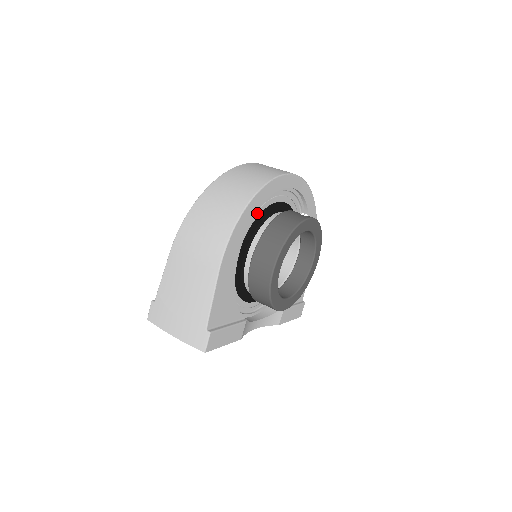
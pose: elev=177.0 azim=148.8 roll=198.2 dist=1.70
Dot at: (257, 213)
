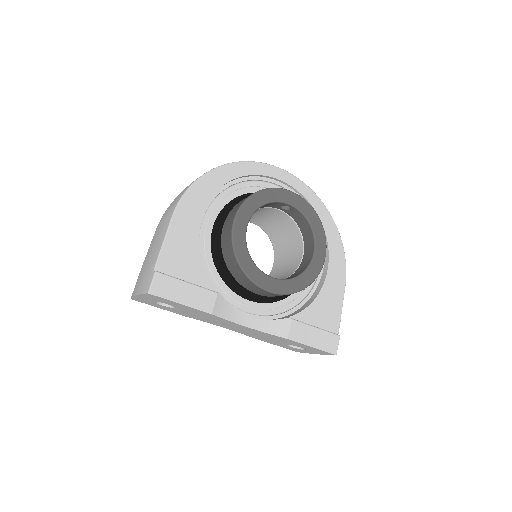
Dot at: (237, 193)
